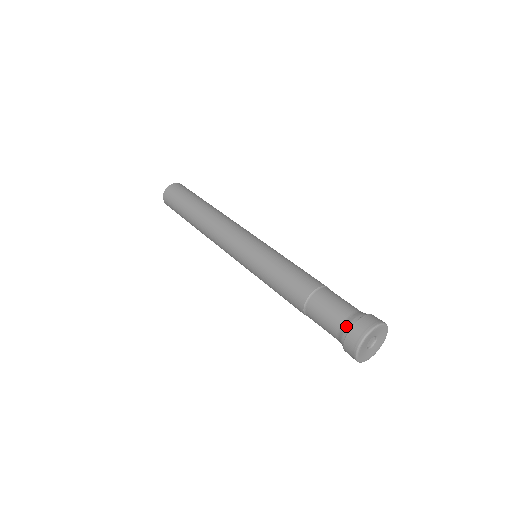
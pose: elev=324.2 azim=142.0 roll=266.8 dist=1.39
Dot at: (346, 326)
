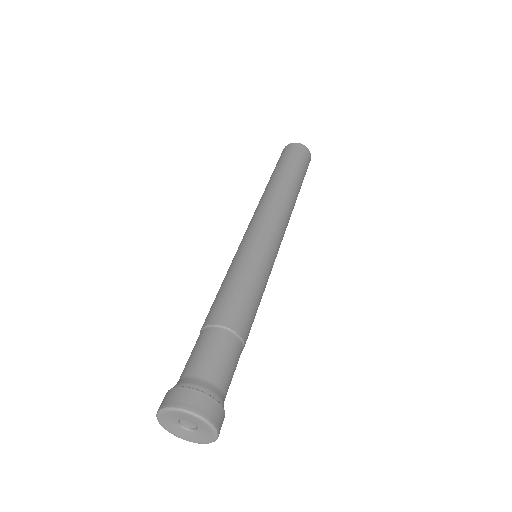
Dot at: (176, 384)
